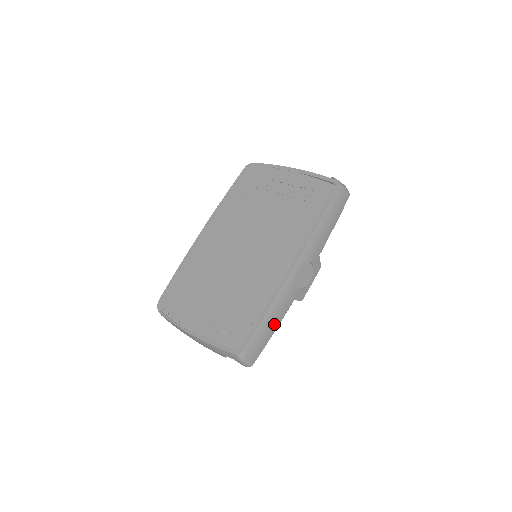
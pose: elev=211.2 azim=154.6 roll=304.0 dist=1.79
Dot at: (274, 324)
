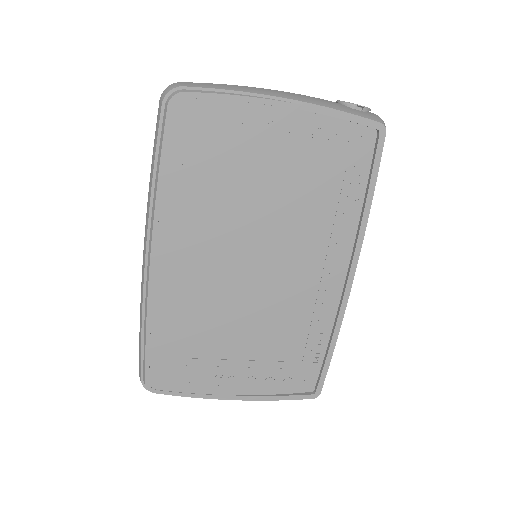
Dot at: occluded
